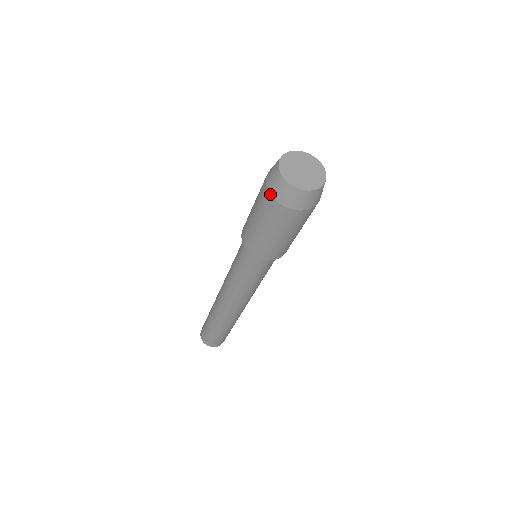
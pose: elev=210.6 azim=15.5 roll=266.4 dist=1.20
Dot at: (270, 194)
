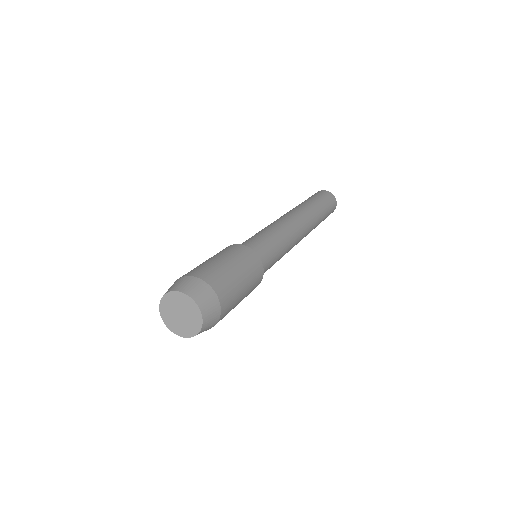
Dot at: occluded
